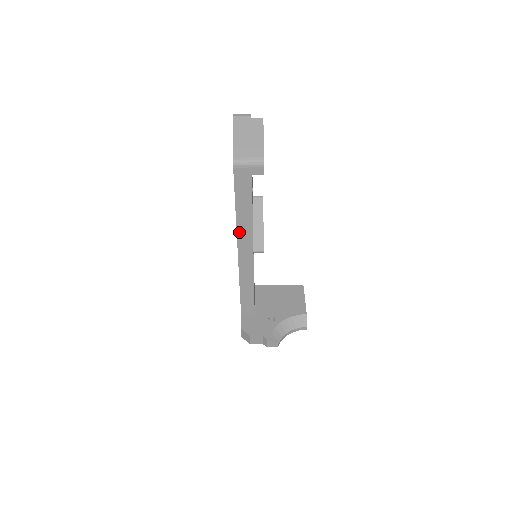
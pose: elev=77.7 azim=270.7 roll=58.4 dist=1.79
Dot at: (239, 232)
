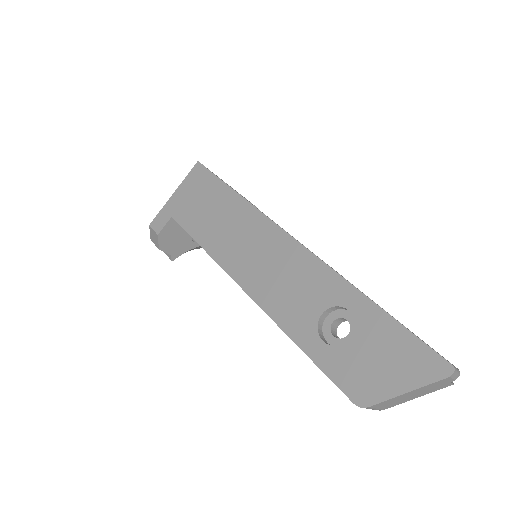
Dot at: (271, 317)
